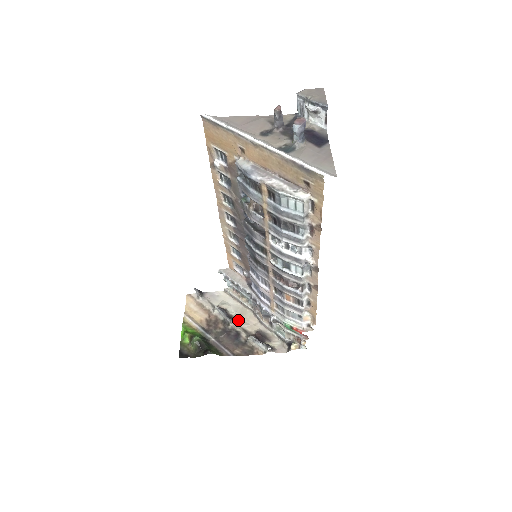
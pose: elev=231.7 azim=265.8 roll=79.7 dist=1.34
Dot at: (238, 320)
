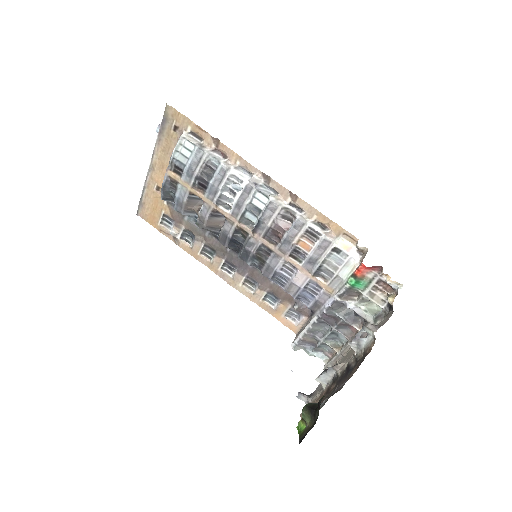
Dot at: (343, 362)
